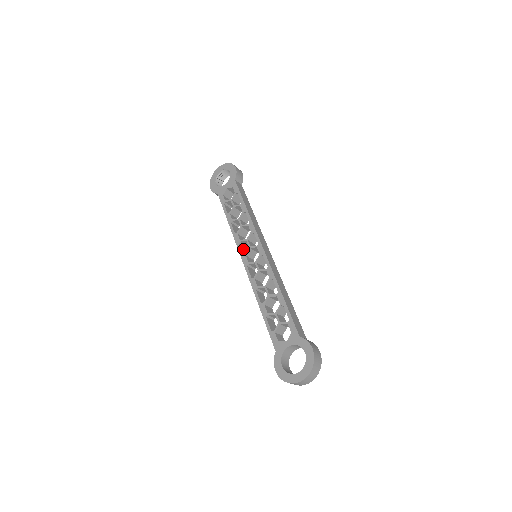
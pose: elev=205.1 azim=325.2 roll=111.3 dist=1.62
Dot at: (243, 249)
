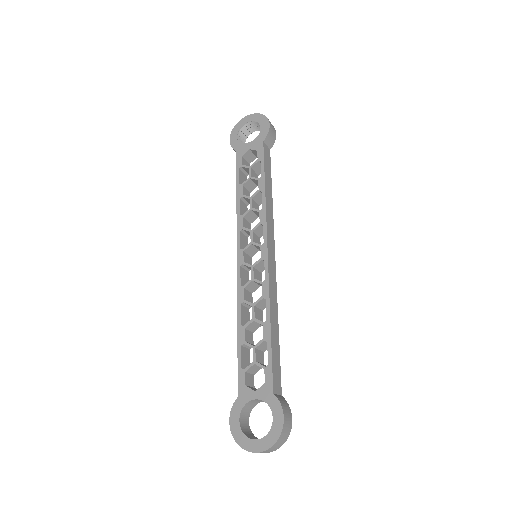
Dot at: (243, 239)
